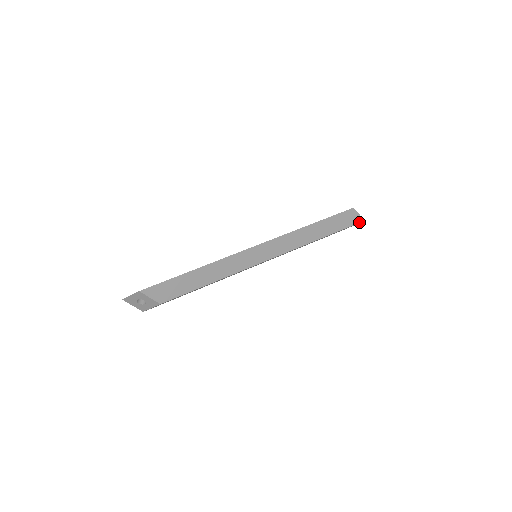
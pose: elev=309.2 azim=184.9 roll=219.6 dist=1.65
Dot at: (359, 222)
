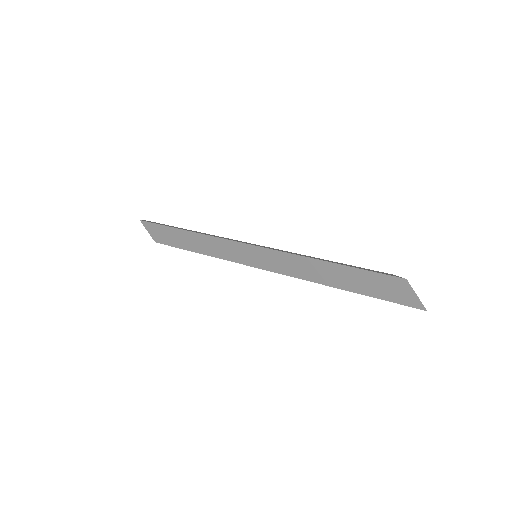
Dot at: (415, 306)
